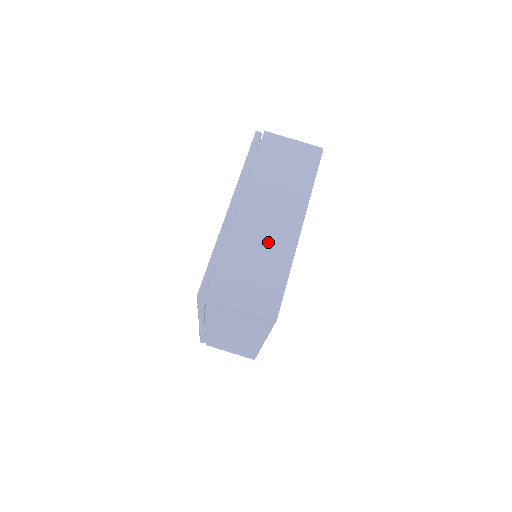
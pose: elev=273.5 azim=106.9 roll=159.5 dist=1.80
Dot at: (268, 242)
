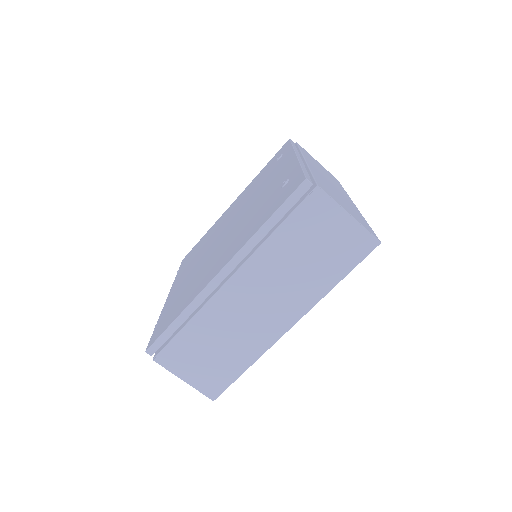
Dot at: (243, 331)
